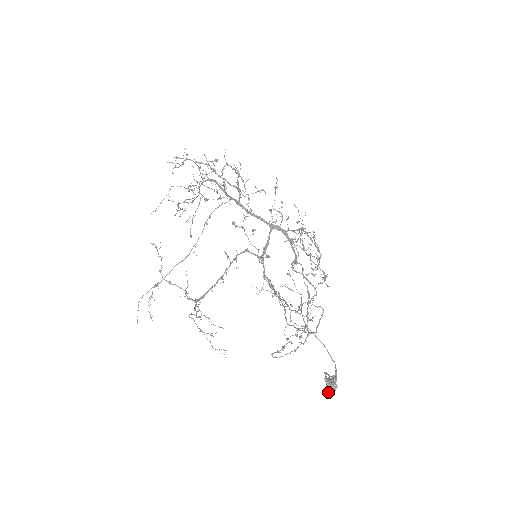
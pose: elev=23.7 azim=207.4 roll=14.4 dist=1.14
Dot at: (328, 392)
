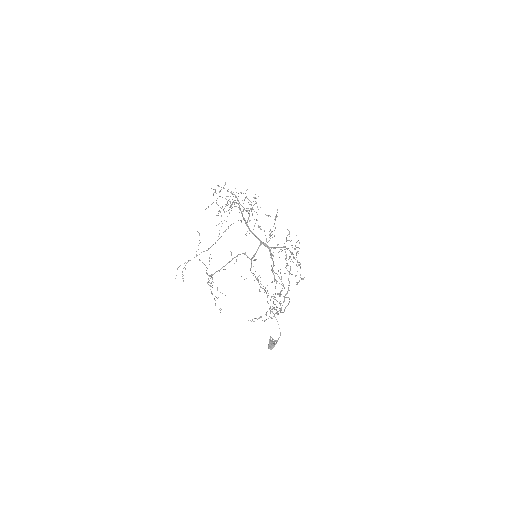
Dot at: (268, 348)
